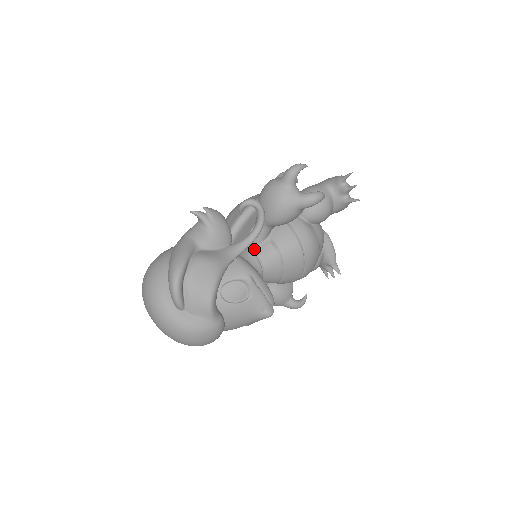
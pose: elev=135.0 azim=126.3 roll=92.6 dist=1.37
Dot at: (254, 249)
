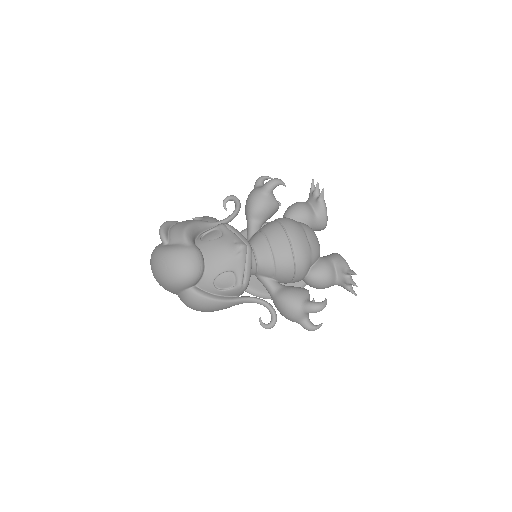
Dot at: occluded
